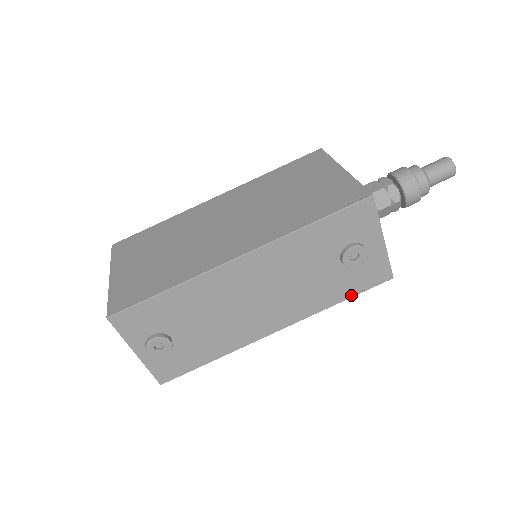
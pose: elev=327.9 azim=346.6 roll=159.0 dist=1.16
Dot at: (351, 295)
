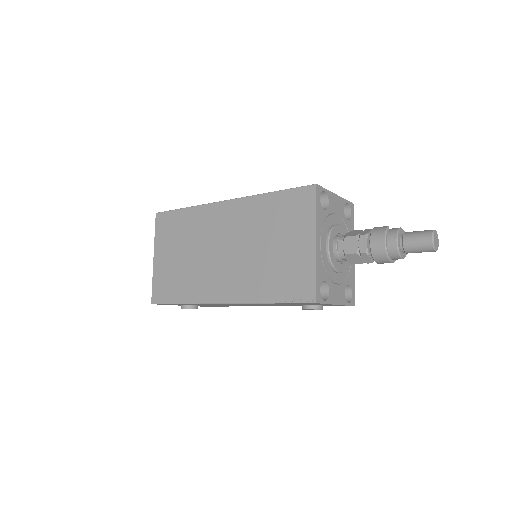
Dot at: occluded
